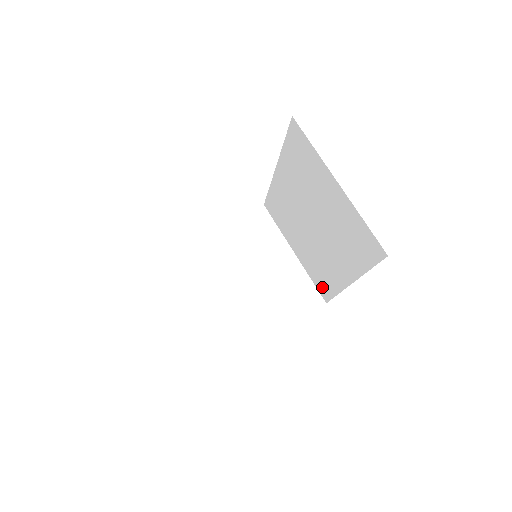
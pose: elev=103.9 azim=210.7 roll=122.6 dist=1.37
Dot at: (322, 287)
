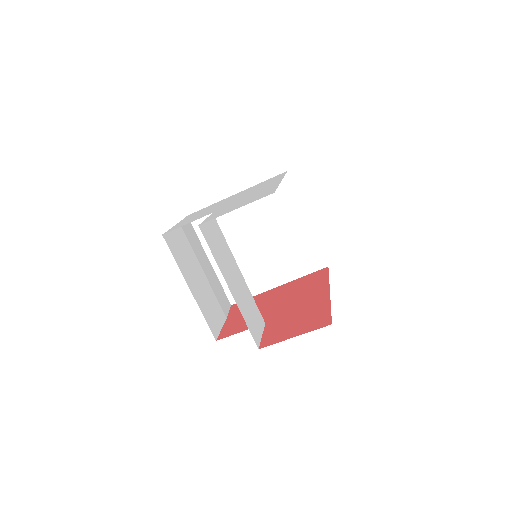
Dot at: occluded
